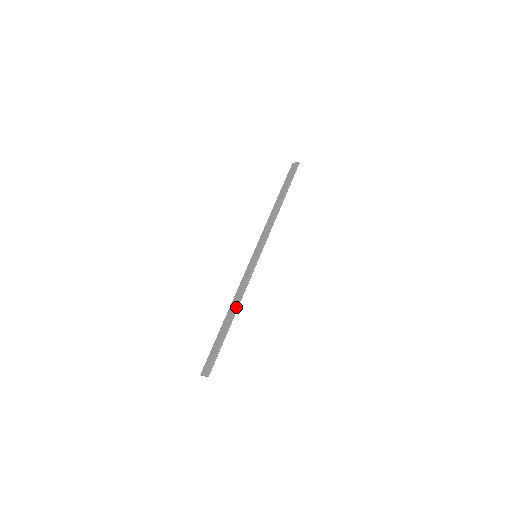
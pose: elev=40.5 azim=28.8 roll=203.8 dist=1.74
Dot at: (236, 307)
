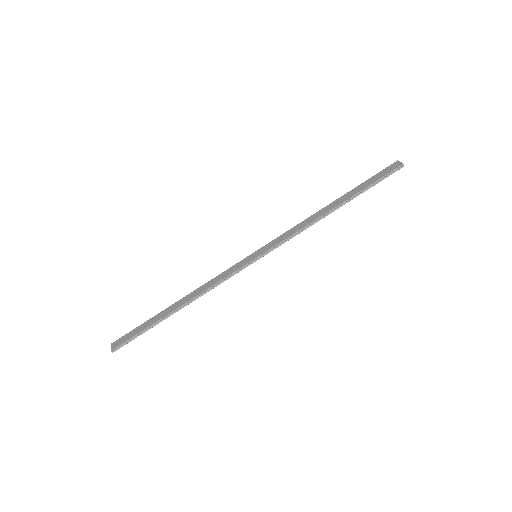
Dot at: (189, 300)
